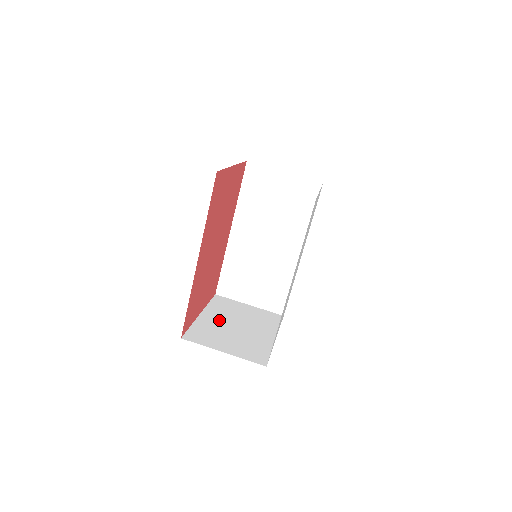
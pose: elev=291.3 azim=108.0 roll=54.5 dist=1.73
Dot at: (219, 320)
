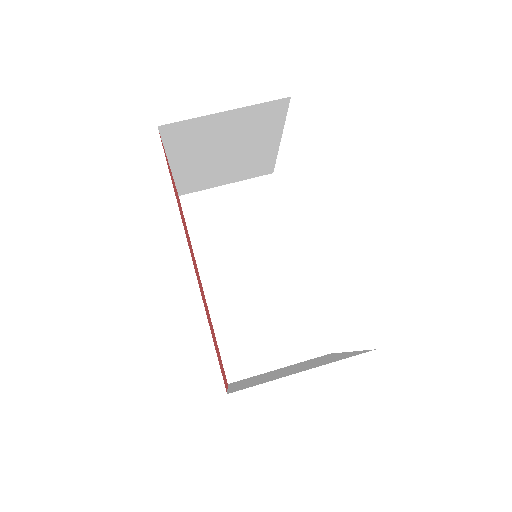
Dot at: (259, 378)
